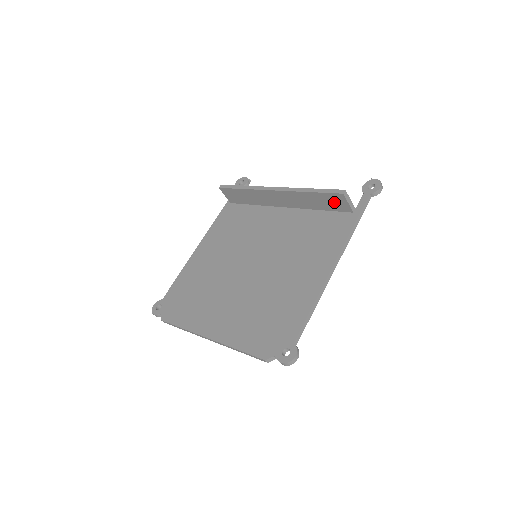
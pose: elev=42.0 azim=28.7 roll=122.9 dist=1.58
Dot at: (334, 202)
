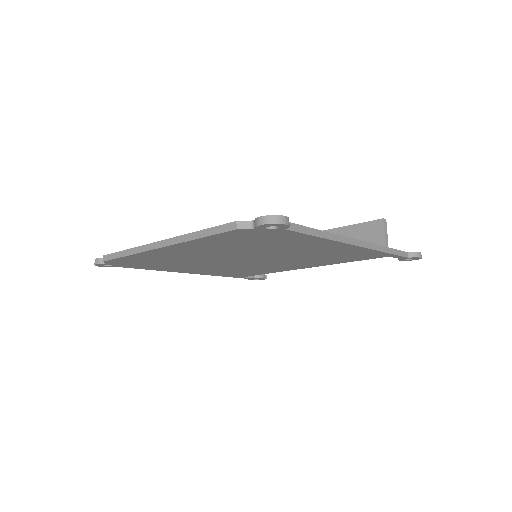
Dot at: (368, 237)
